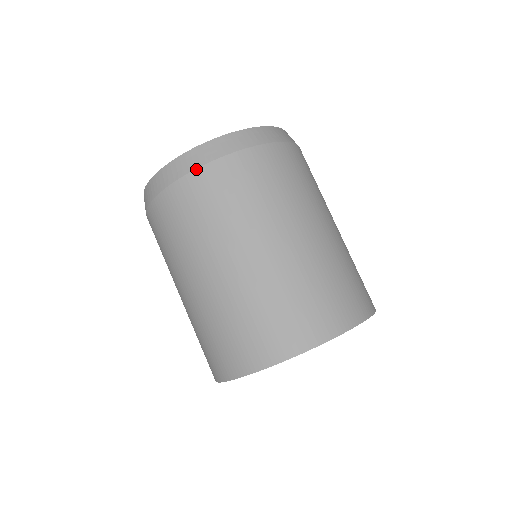
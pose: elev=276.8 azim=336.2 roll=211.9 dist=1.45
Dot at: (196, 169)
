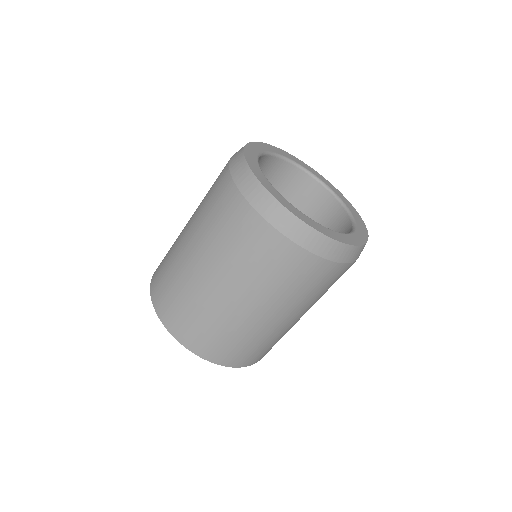
Dot at: (280, 233)
